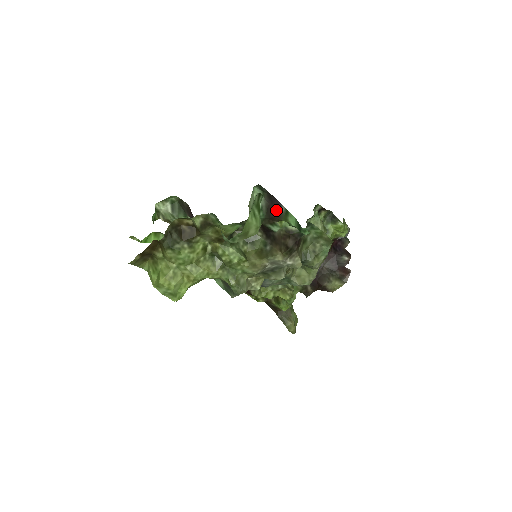
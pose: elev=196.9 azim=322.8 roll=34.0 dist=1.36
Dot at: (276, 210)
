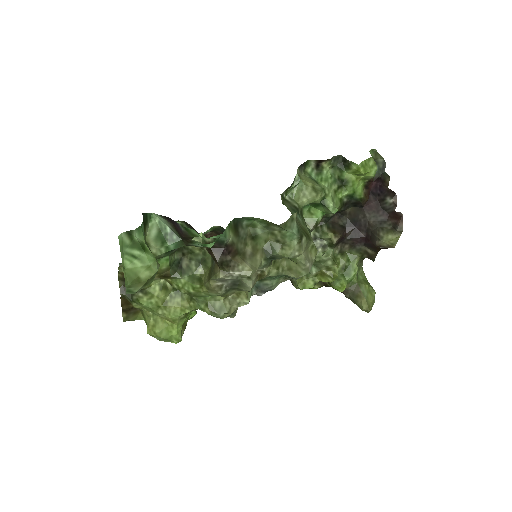
Dot at: (179, 229)
